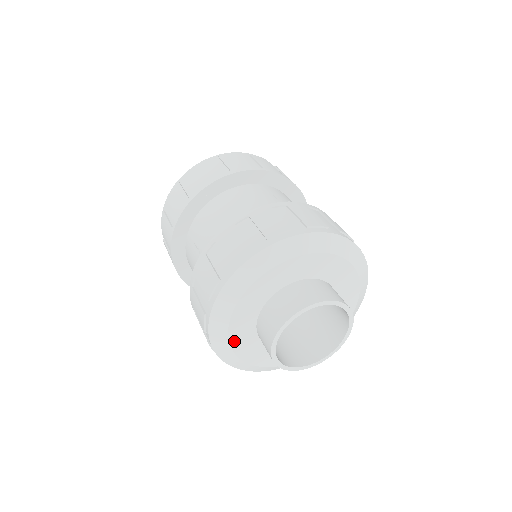
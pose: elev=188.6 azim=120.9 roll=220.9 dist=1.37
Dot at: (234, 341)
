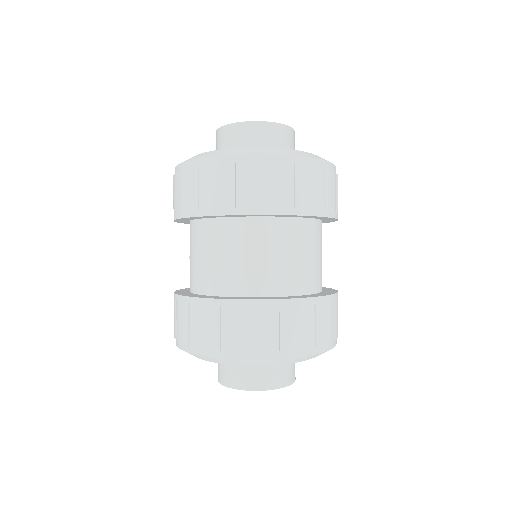
Dot at: occluded
